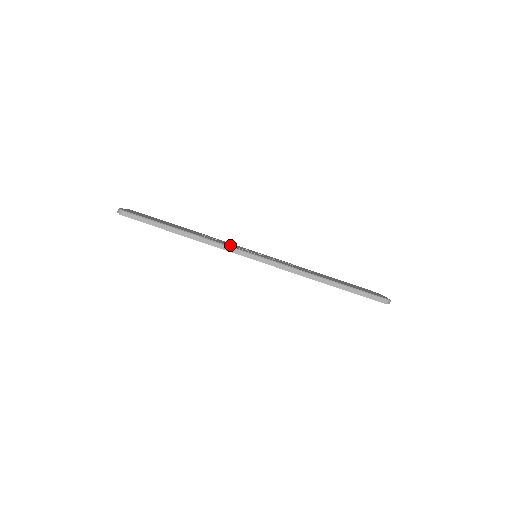
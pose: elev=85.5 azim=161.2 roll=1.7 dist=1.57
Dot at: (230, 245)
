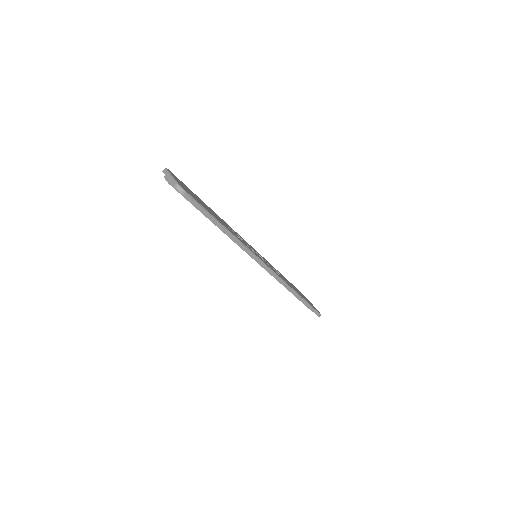
Dot at: occluded
